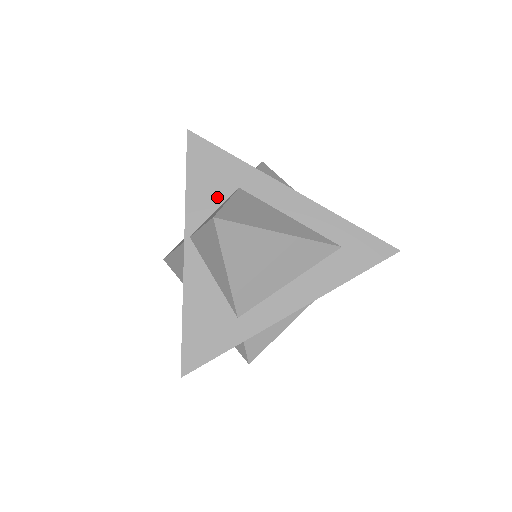
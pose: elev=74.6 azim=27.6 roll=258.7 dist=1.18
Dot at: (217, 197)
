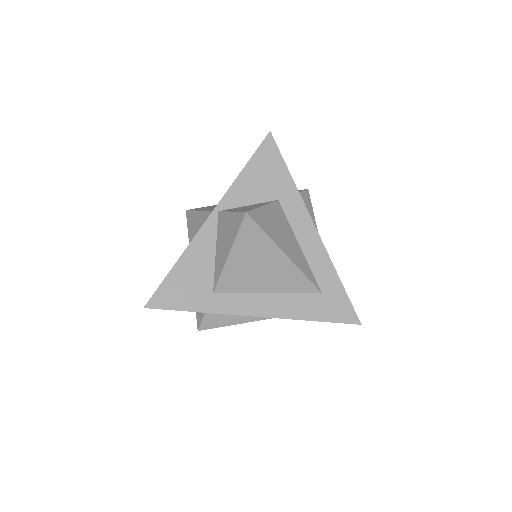
Dot at: (258, 196)
